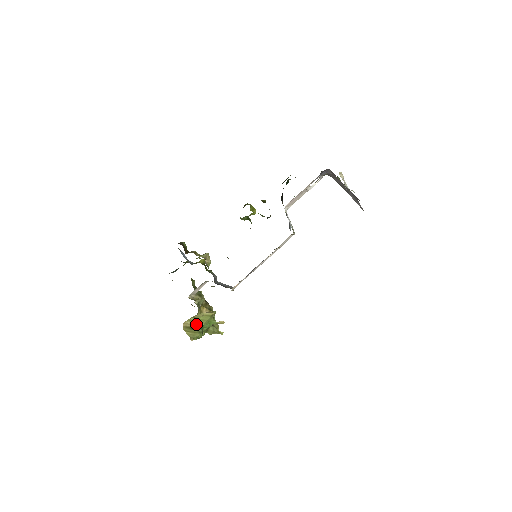
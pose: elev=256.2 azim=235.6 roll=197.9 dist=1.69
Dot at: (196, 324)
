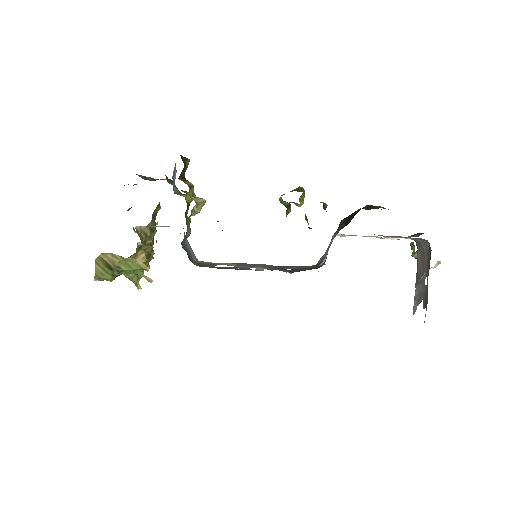
Dot at: (117, 263)
